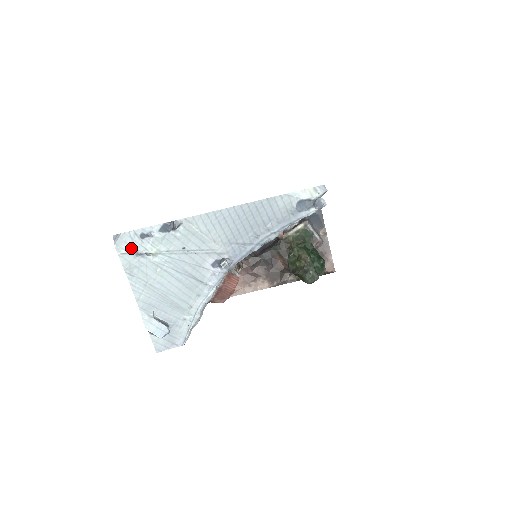
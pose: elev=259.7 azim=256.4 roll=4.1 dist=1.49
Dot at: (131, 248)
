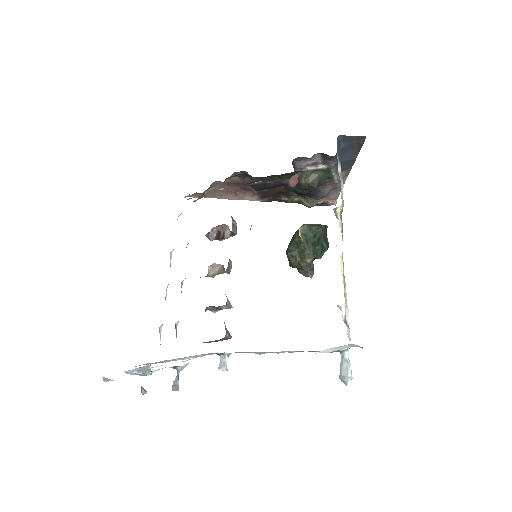
Dot at: occluded
